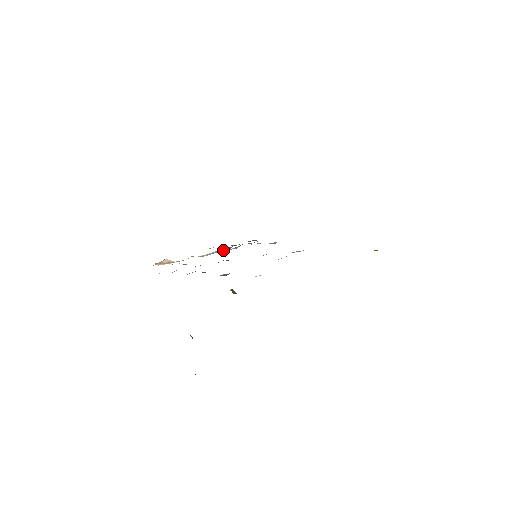
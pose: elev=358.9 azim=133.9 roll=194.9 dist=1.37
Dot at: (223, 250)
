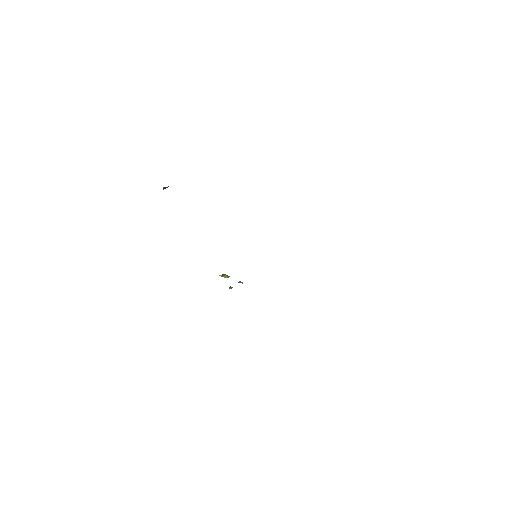
Dot at: occluded
